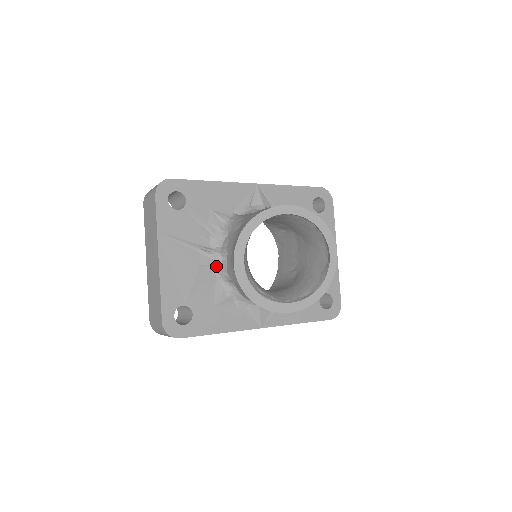
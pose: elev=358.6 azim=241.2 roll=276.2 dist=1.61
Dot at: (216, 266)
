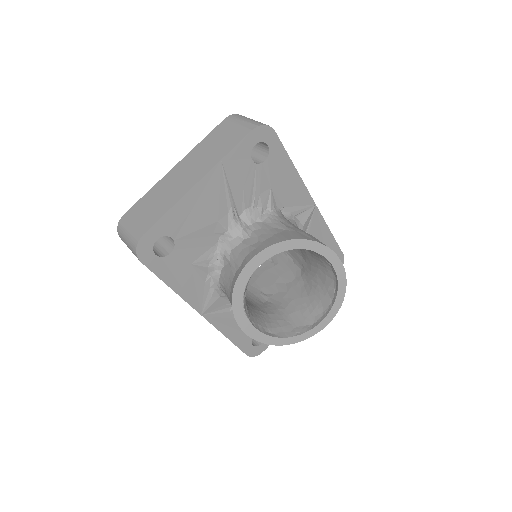
Dot at: (228, 235)
